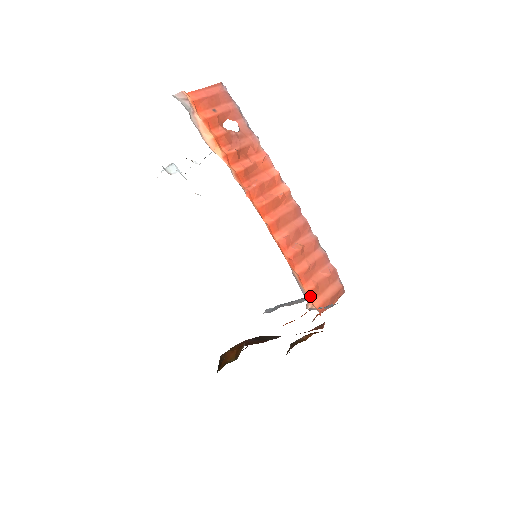
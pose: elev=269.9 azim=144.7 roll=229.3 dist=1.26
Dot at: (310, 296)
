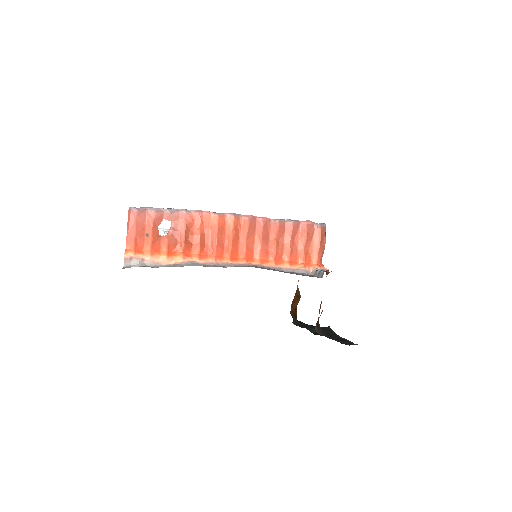
Dot at: (306, 263)
